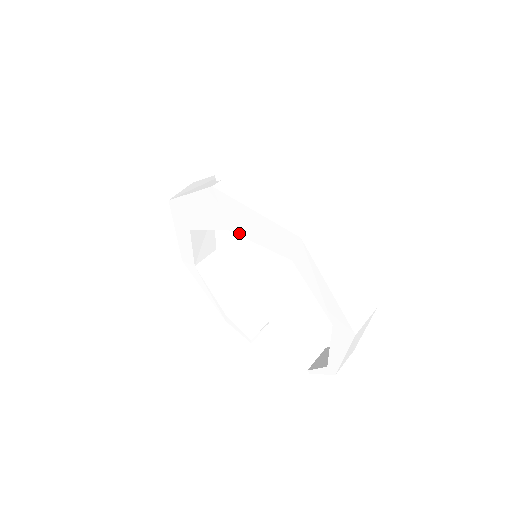
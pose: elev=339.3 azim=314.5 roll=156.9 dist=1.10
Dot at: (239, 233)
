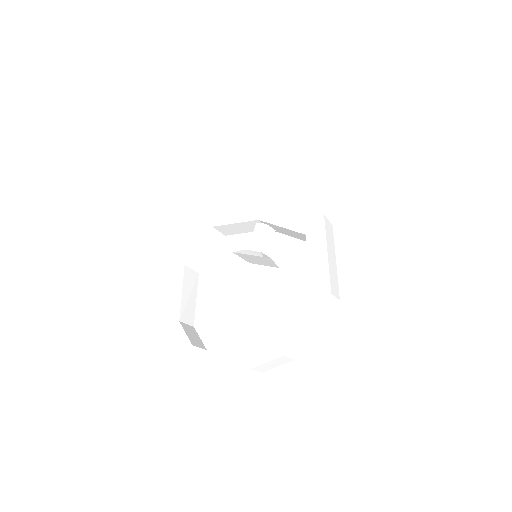
Dot at: (267, 220)
